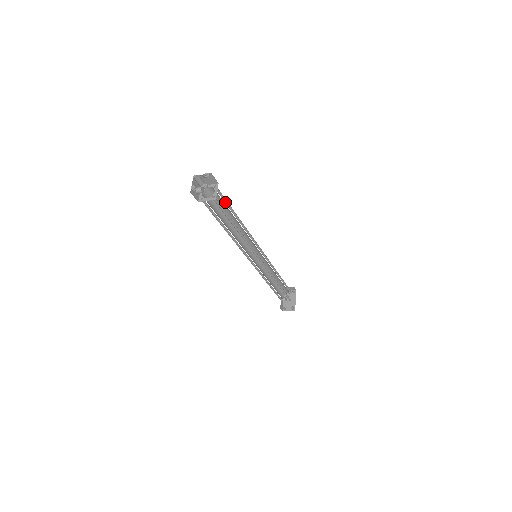
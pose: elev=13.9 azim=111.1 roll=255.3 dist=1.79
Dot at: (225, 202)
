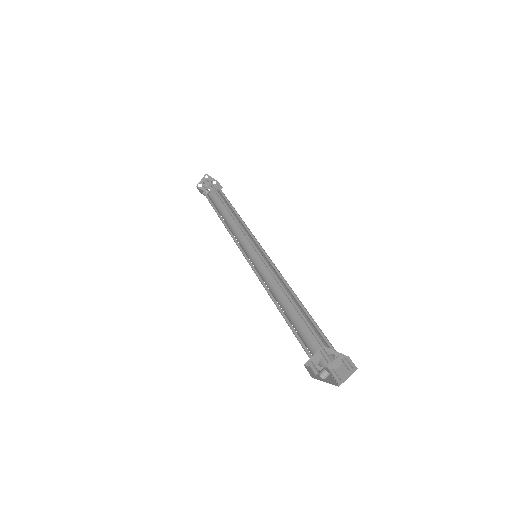
Dot at: occluded
